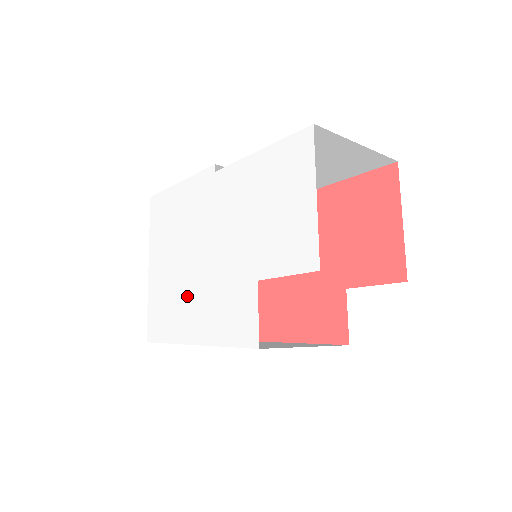
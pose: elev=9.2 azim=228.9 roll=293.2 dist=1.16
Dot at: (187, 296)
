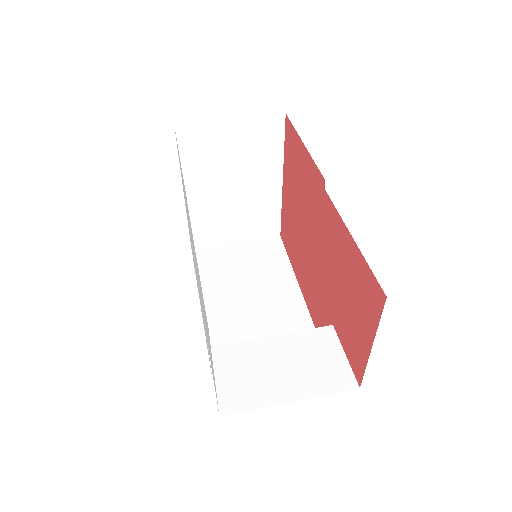
Dot at: occluded
